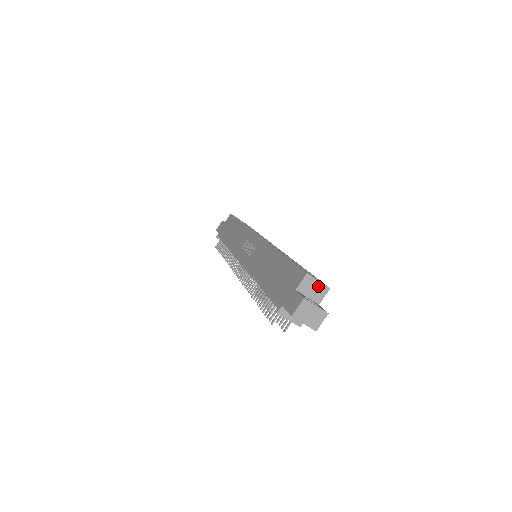
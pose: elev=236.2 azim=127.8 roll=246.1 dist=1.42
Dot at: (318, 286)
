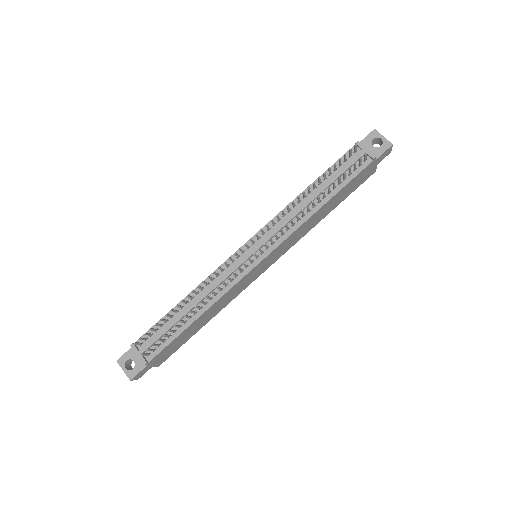
Dot at: occluded
